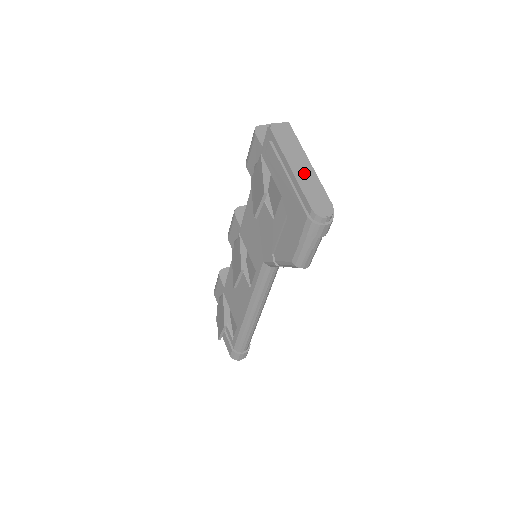
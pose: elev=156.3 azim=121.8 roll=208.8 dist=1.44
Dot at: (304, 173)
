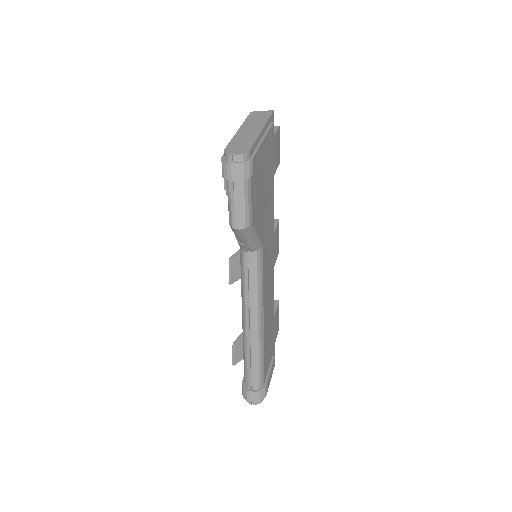
Dot at: (247, 133)
